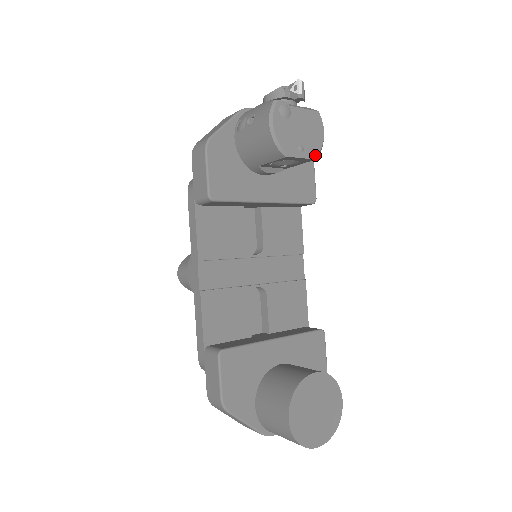
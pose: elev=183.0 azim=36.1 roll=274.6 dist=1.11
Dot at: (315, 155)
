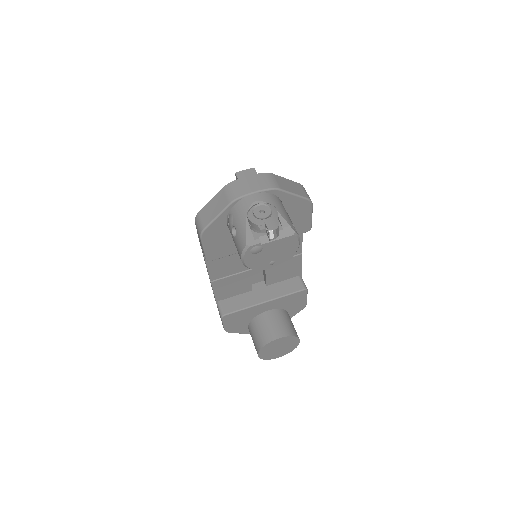
Dot at: (287, 260)
